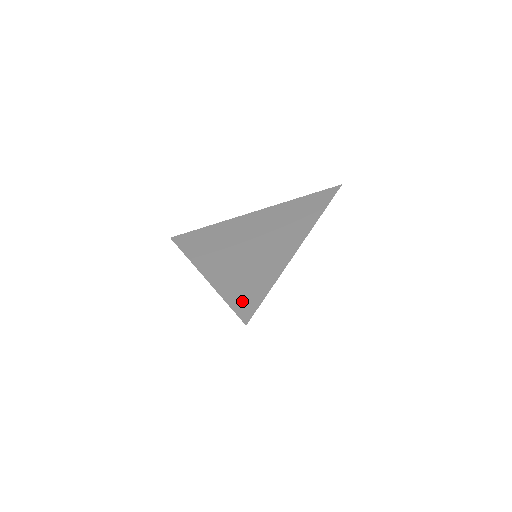
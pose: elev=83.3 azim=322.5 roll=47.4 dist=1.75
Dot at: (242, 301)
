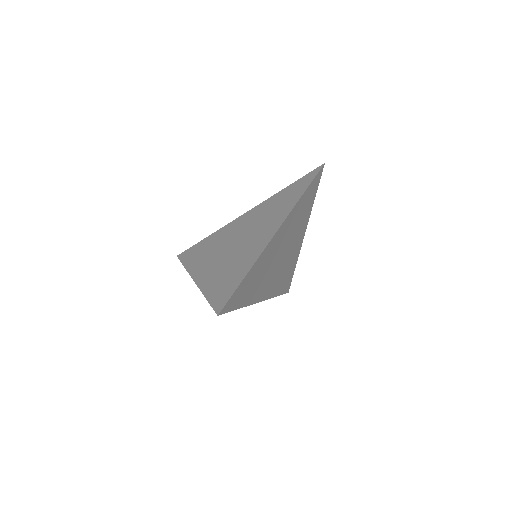
Dot at: (219, 294)
